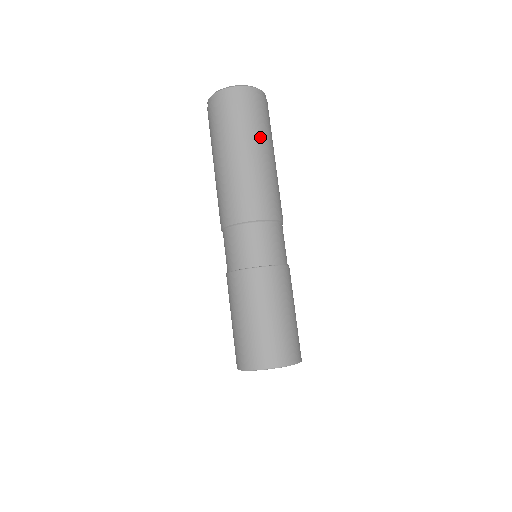
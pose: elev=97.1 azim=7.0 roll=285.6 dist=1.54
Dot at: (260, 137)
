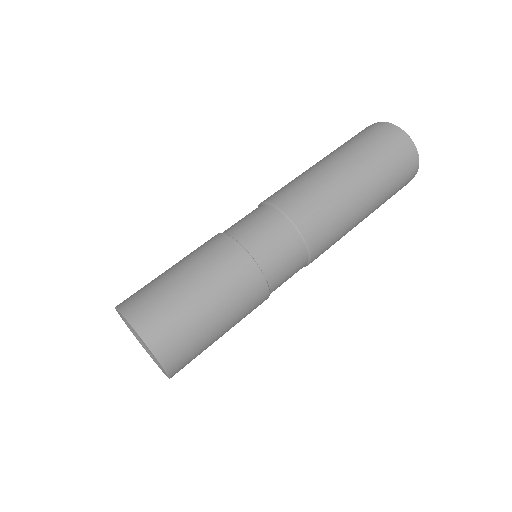
Dot at: (379, 205)
